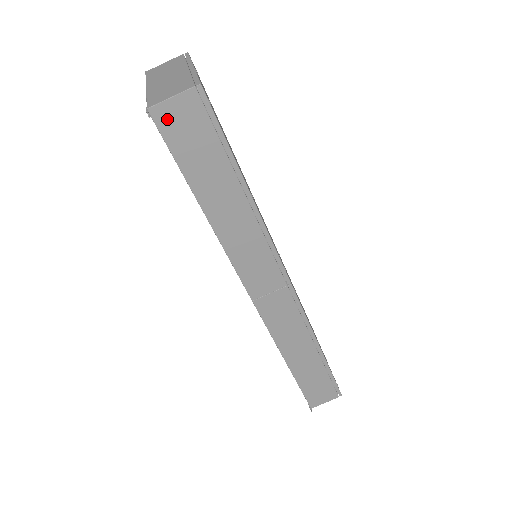
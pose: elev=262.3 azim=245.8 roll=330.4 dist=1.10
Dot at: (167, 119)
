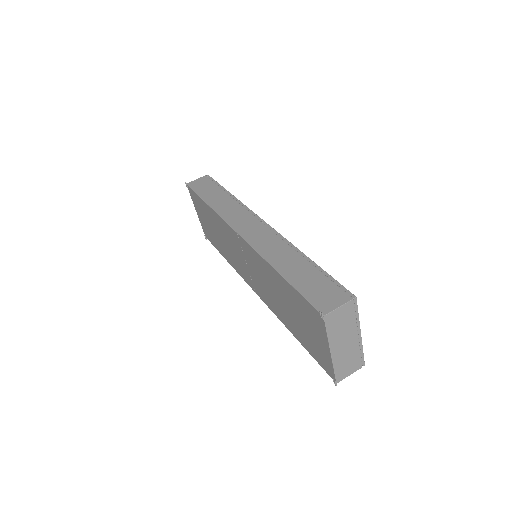
Dot at: (194, 184)
